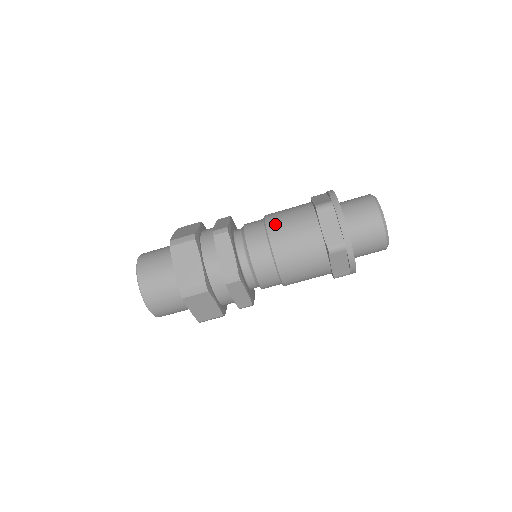
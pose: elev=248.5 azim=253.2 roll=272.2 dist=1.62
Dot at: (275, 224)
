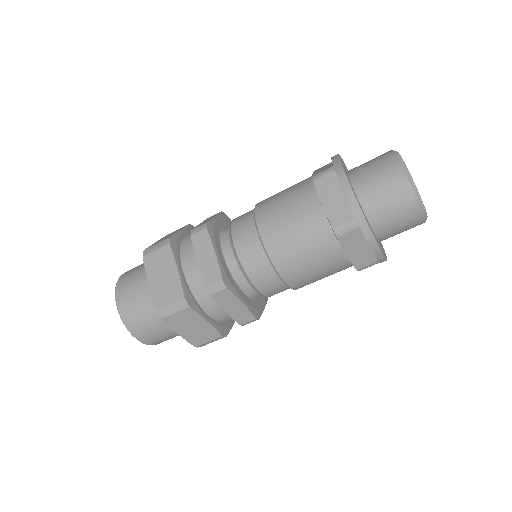
Dot at: (265, 210)
